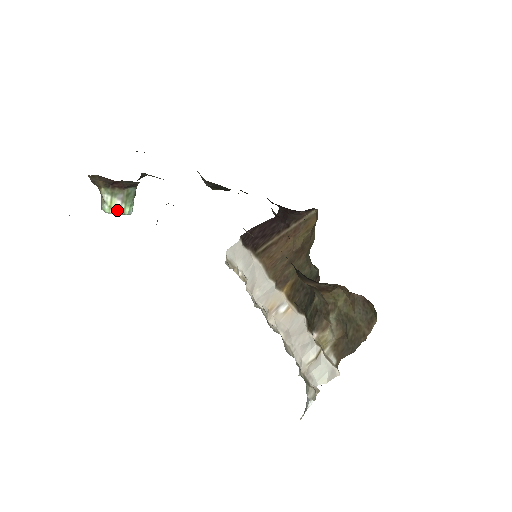
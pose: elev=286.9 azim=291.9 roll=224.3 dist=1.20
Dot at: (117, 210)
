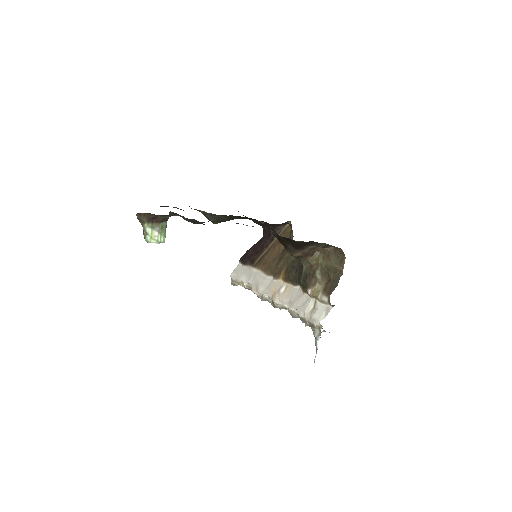
Dot at: (156, 239)
